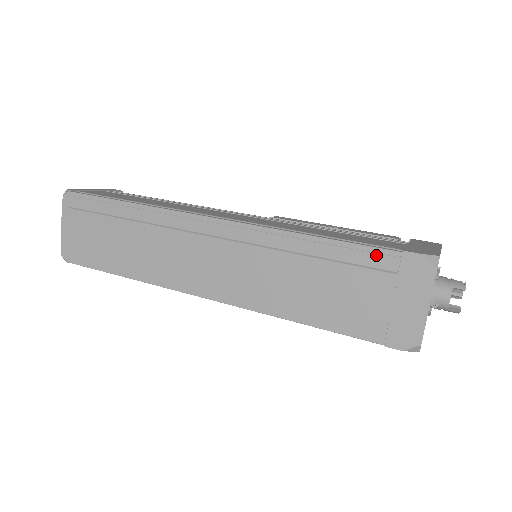
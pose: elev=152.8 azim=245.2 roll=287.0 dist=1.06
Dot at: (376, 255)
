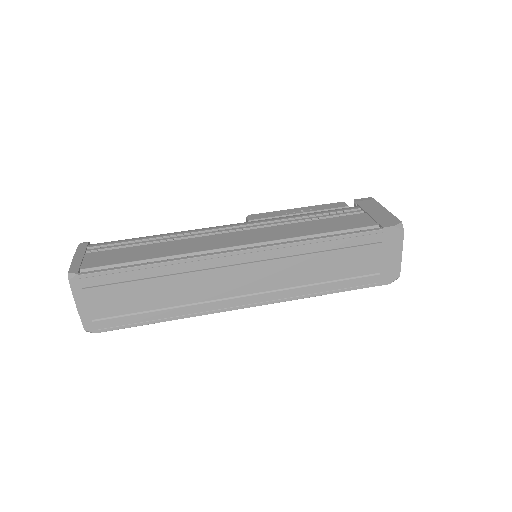
Dot at: (367, 236)
